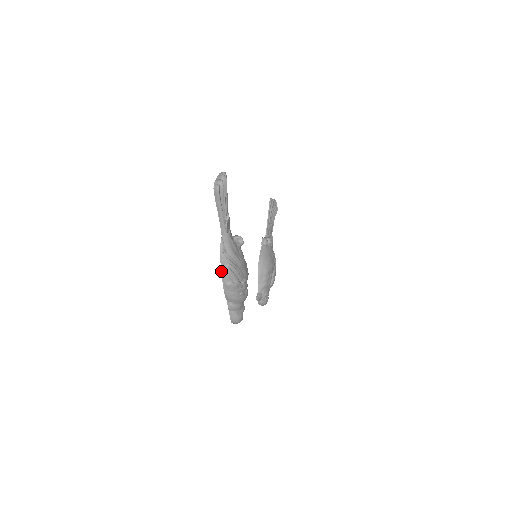
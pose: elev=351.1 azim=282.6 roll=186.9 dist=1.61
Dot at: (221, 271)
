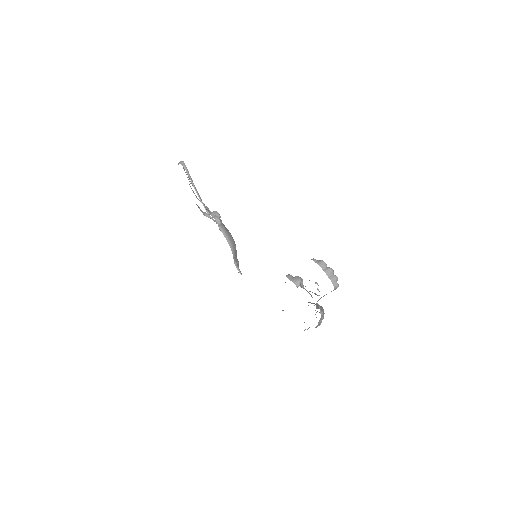
Dot at: (318, 323)
